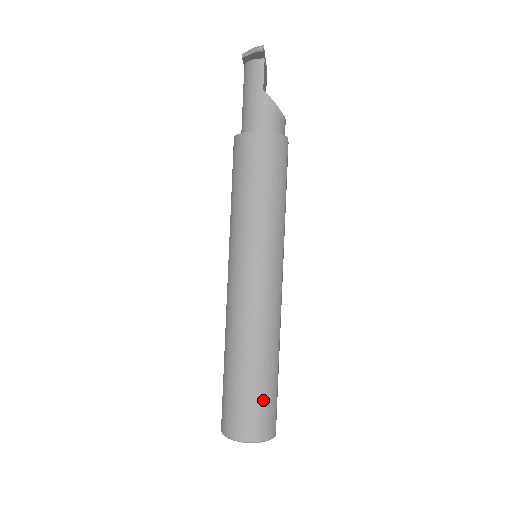
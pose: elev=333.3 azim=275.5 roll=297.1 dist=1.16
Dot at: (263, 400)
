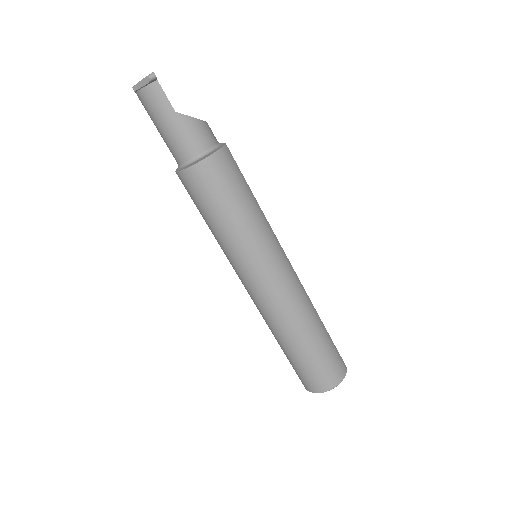
Dot at: (329, 355)
